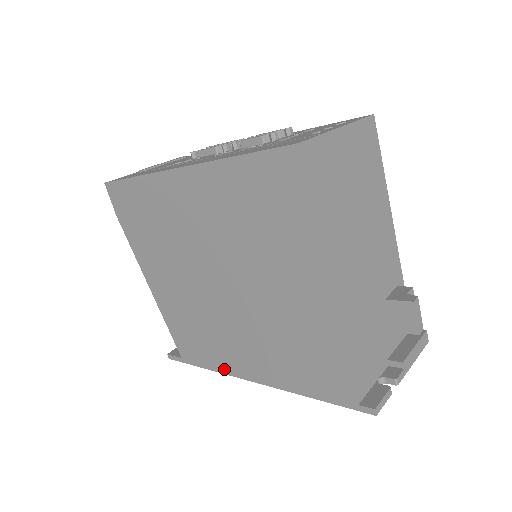
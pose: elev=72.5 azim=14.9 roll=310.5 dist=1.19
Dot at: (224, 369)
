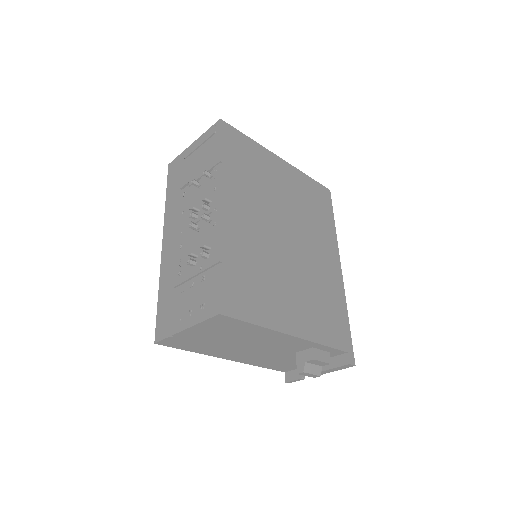
Dot at: occluded
